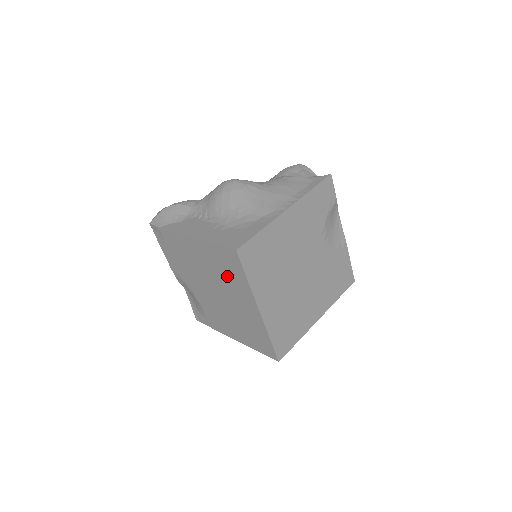
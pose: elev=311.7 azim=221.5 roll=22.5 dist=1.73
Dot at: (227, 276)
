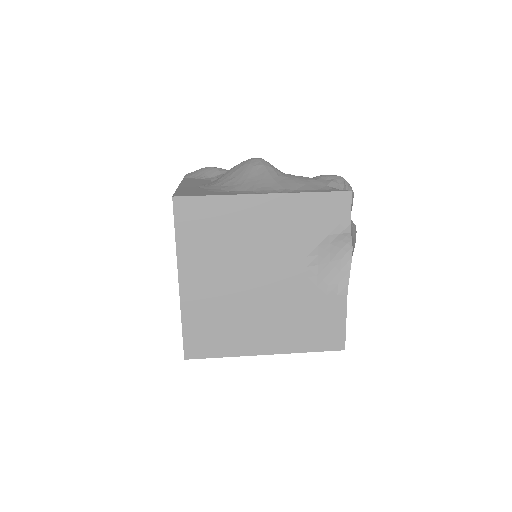
Dot at: occluded
